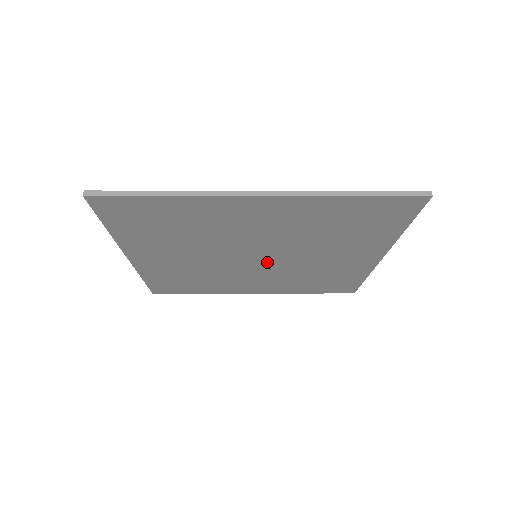
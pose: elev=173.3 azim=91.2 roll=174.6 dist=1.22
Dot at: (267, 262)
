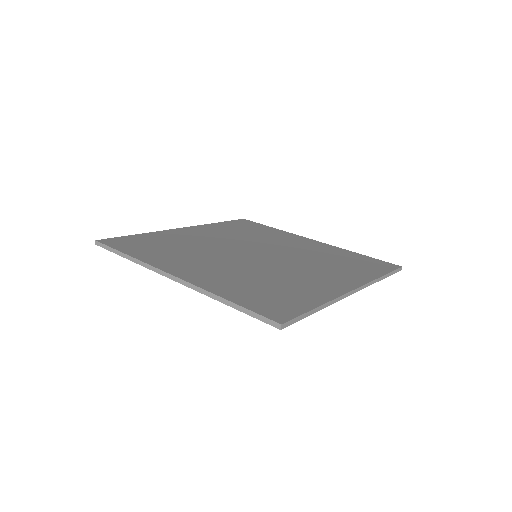
Dot at: occluded
